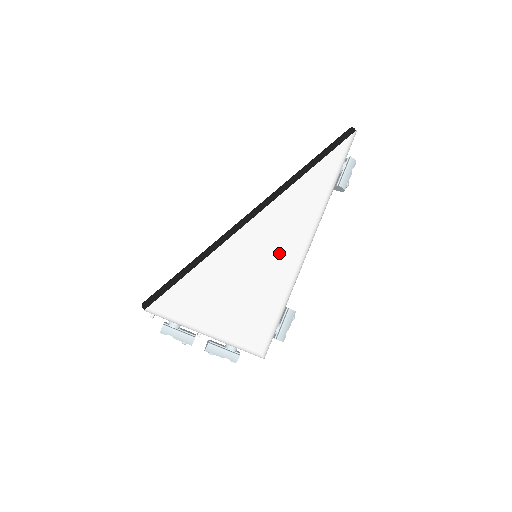
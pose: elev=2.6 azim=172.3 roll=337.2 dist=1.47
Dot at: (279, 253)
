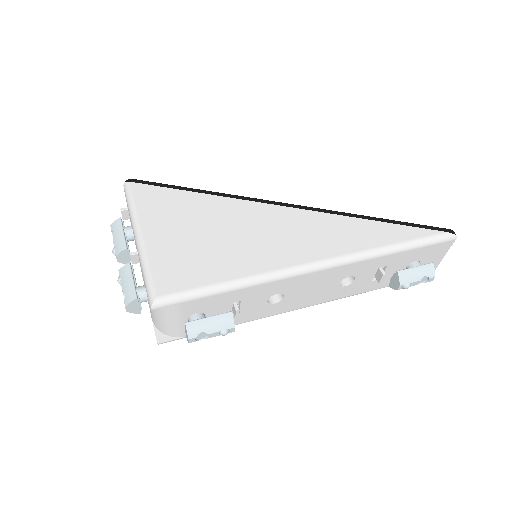
Dot at: (277, 245)
